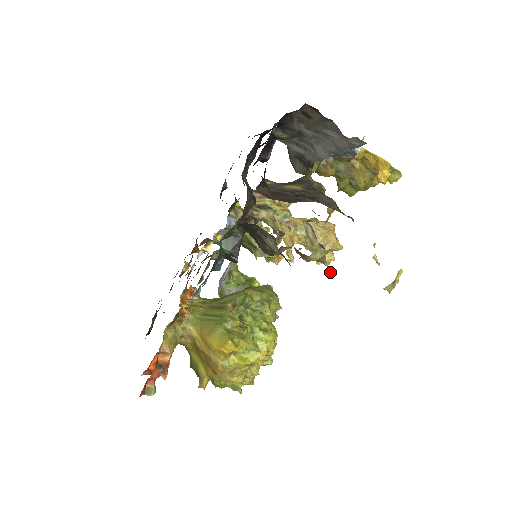
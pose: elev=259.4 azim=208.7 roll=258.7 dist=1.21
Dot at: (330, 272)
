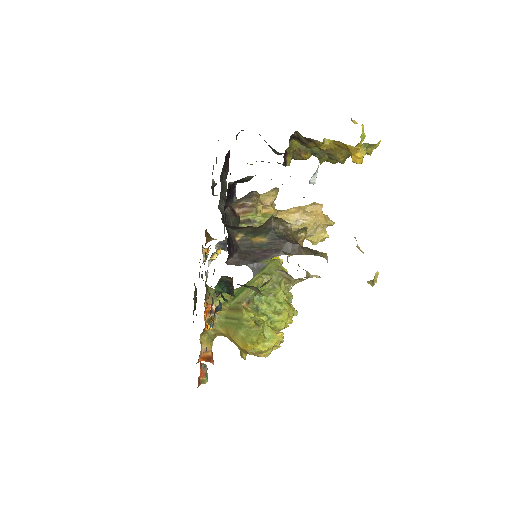
Dot at: (317, 277)
